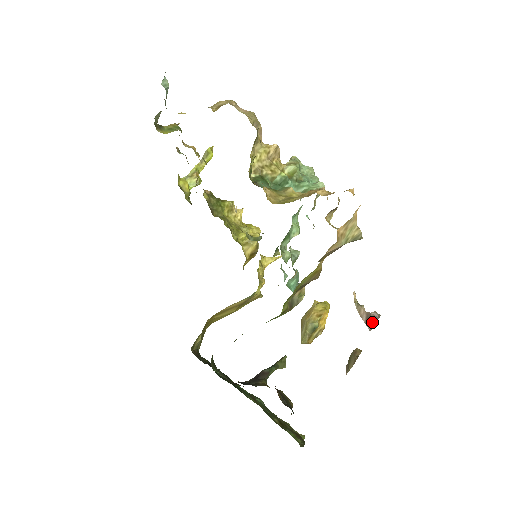
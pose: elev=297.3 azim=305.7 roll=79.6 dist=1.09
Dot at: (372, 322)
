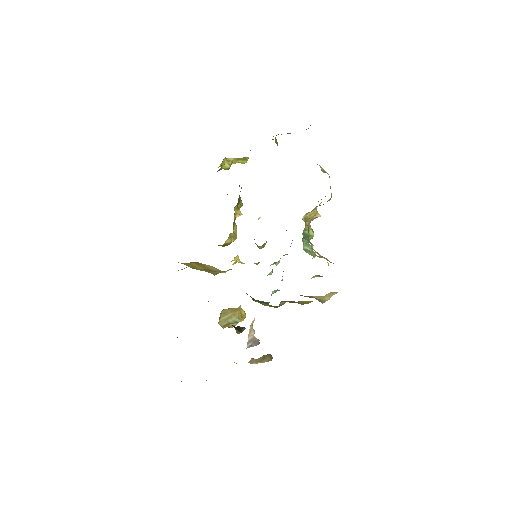
Dot at: (253, 344)
